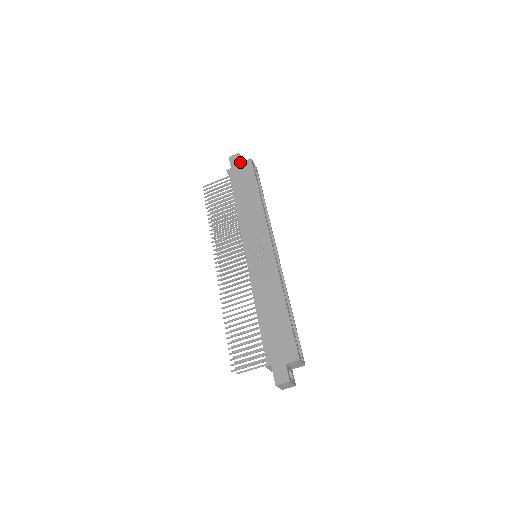
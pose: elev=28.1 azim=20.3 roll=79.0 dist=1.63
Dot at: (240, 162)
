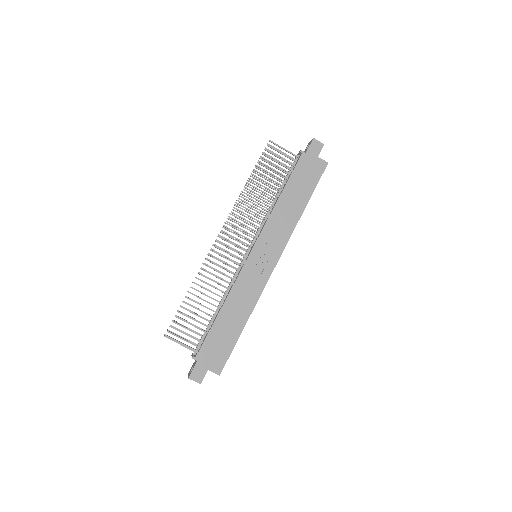
Dot at: (317, 156)
